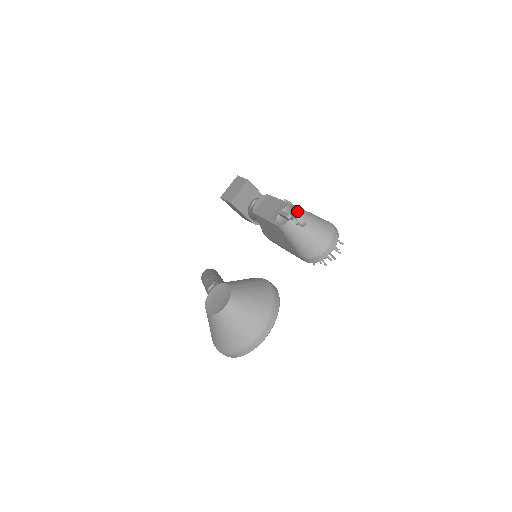
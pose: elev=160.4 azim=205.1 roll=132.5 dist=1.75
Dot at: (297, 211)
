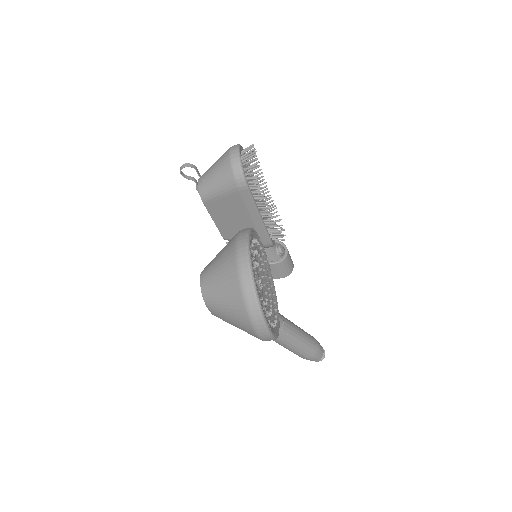
Dot at: occluded
